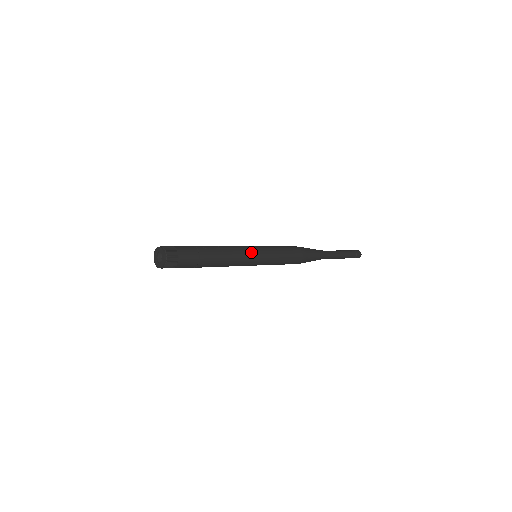
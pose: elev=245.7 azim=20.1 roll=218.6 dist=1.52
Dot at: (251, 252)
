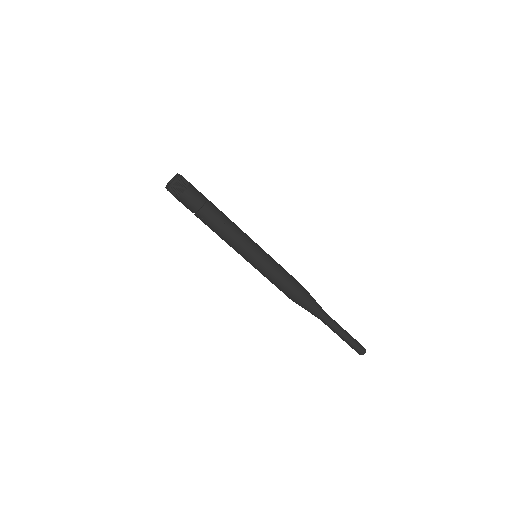
Dot at: (252, 240)
